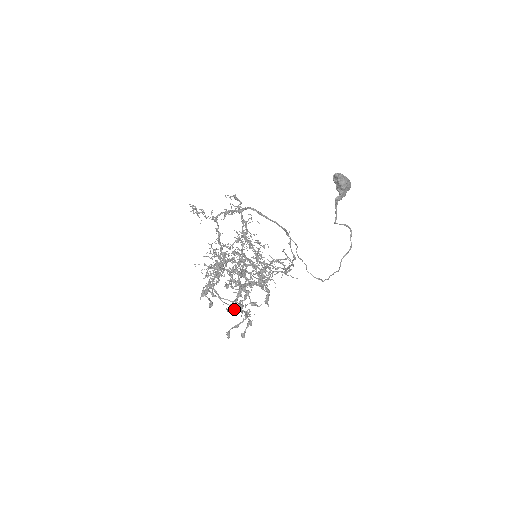
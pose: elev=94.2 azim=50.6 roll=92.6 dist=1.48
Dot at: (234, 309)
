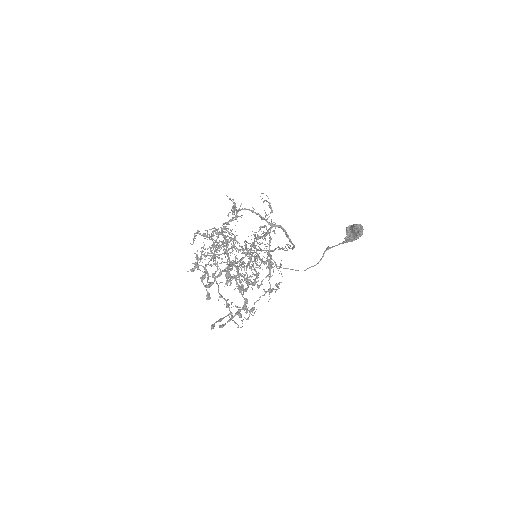
Dot at: occluded
